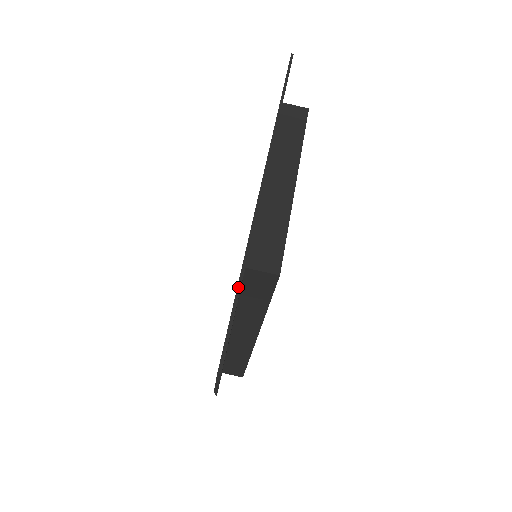
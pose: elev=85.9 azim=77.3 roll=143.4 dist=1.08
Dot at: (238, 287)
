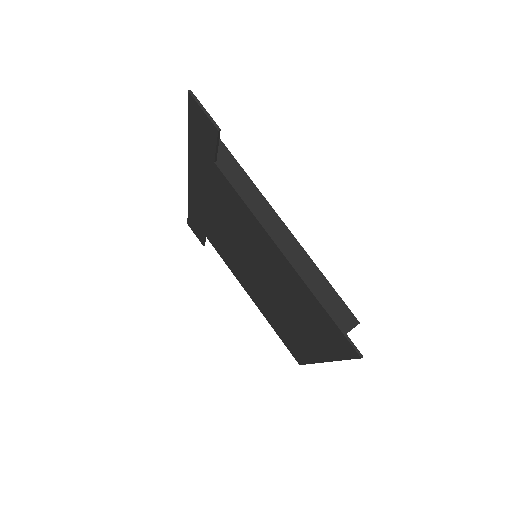
Dot at: (188, 130)
